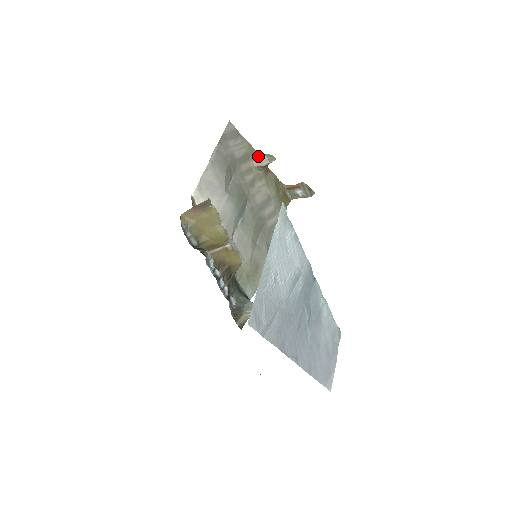
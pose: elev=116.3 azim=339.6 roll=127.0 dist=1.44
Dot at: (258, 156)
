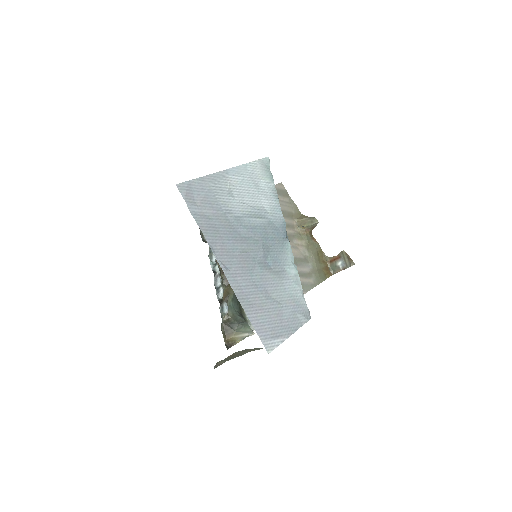
Dot at: (302, 218)
